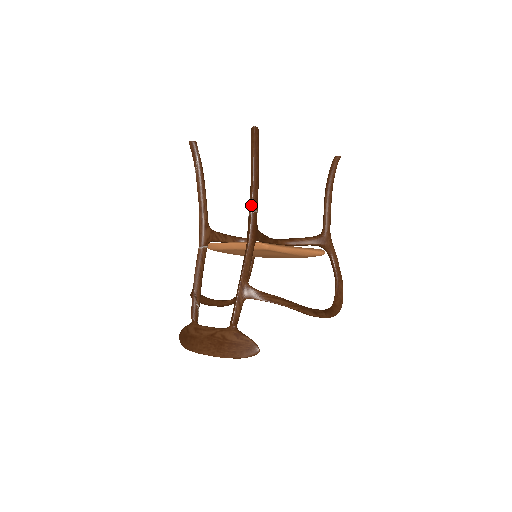
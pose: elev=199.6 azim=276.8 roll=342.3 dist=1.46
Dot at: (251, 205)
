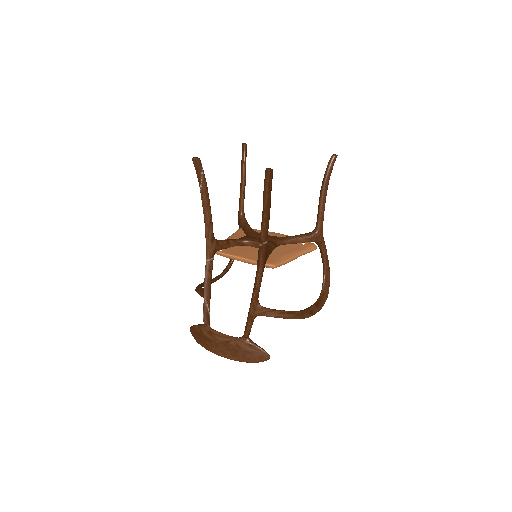
Dot at: (263, 238)
